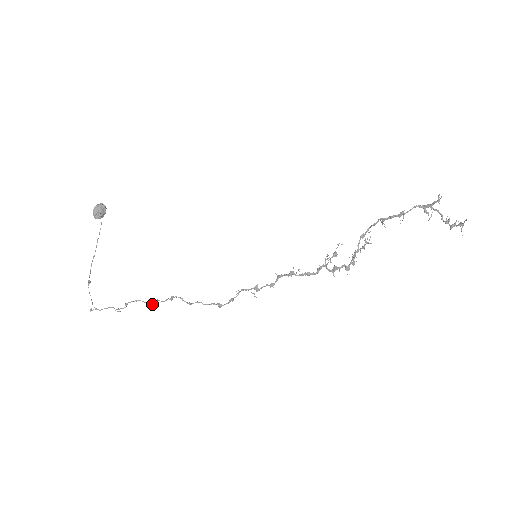
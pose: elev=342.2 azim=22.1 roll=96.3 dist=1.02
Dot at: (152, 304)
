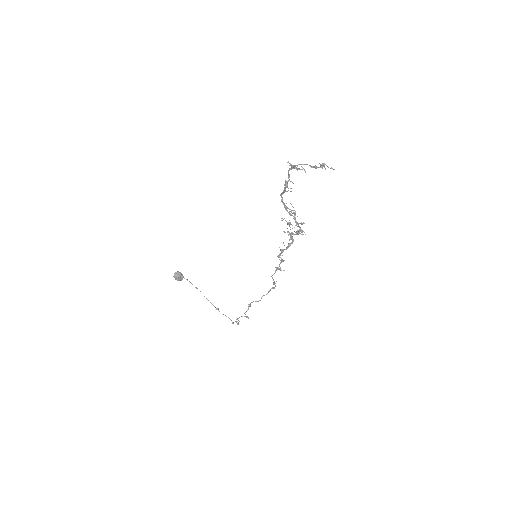
Dot at: (245, 316)
